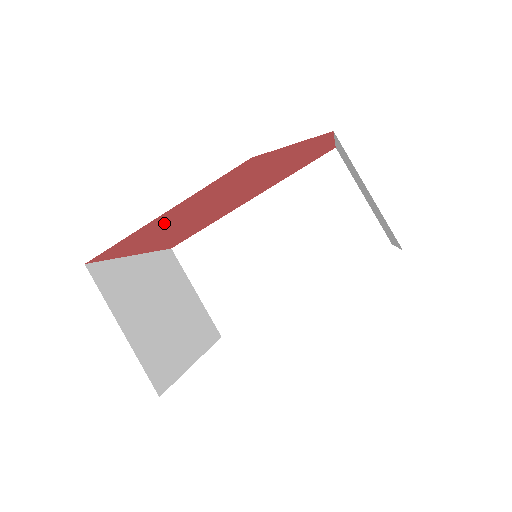
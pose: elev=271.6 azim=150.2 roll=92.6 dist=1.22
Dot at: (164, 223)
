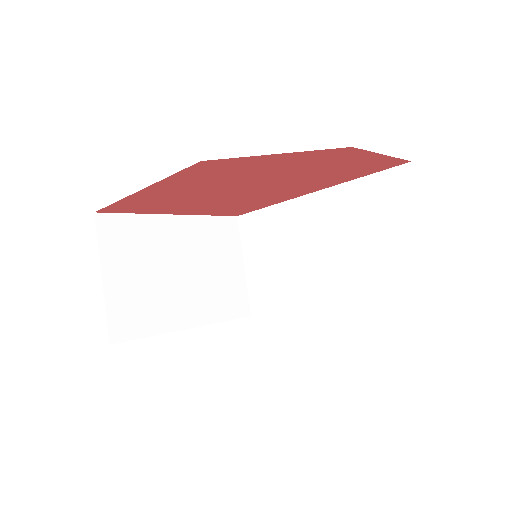
Dot at: (163, 197)
